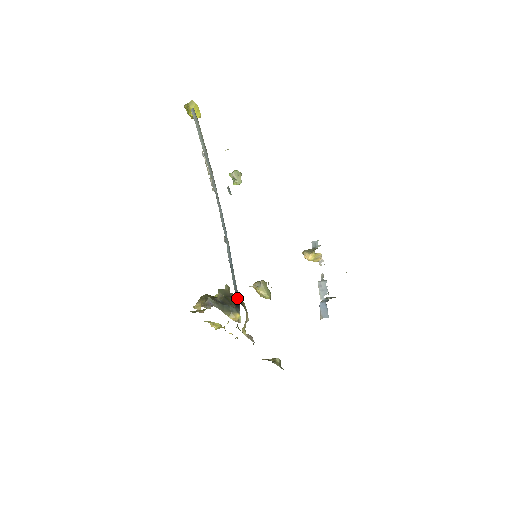
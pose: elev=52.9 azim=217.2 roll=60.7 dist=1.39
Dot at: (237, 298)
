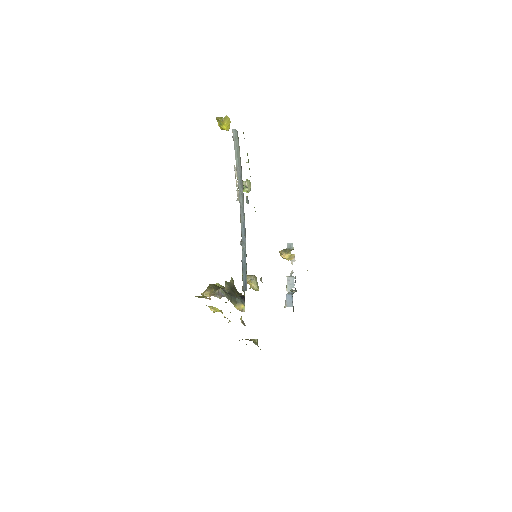
Dot at: (244, 292)
